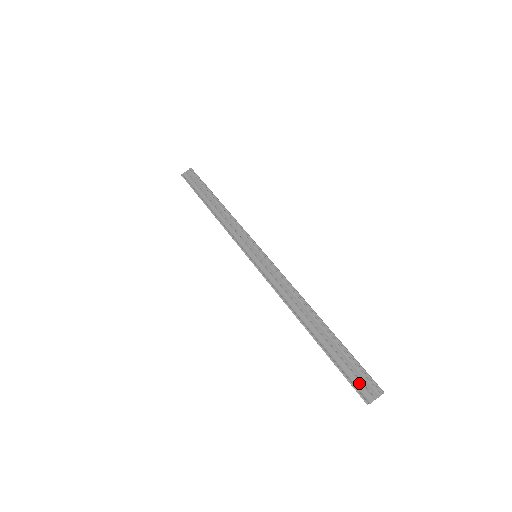
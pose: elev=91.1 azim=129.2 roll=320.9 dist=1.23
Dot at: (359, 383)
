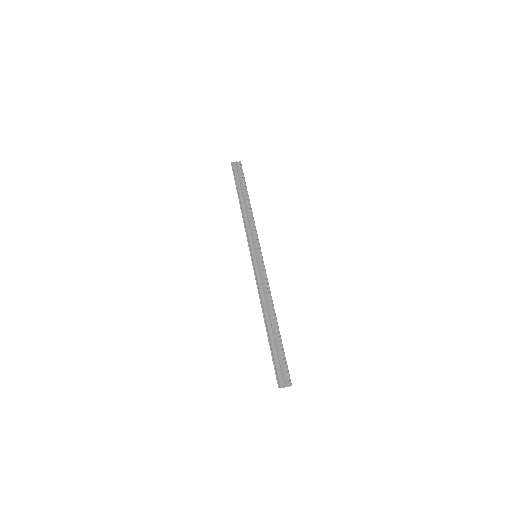
Dot at: (280, 373)
